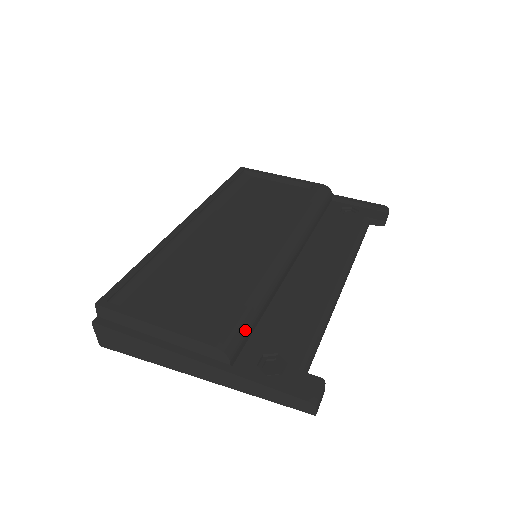
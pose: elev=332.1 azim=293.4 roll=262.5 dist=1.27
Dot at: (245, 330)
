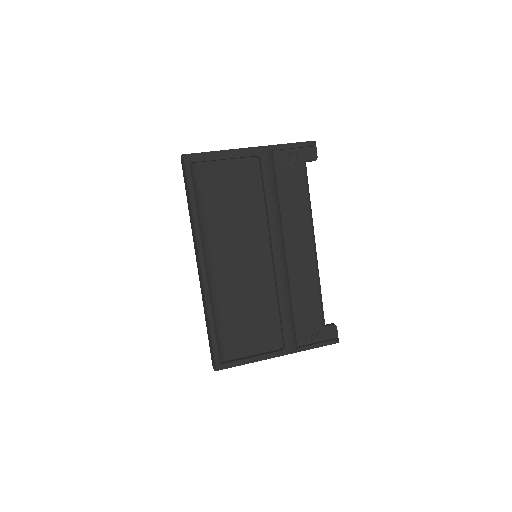
Dot at: occluded
